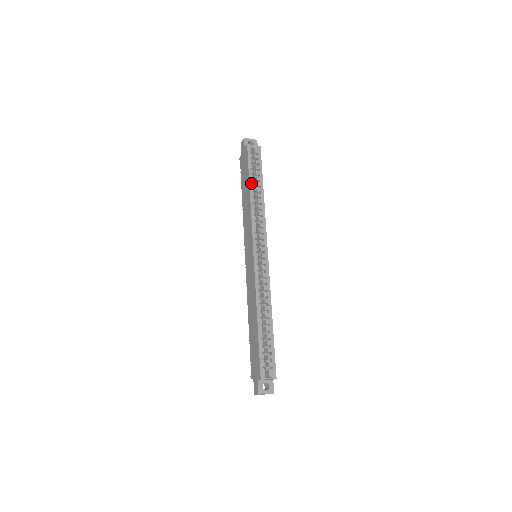
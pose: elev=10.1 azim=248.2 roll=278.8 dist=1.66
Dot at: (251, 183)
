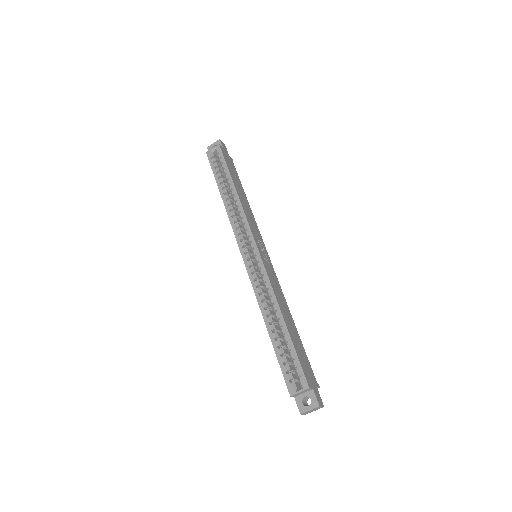
Dot at: (220, 187)
